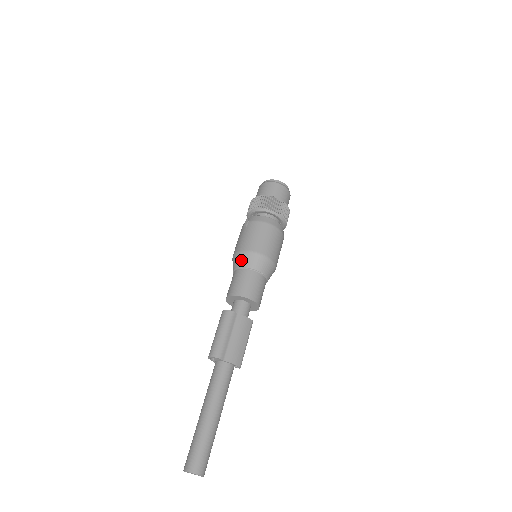
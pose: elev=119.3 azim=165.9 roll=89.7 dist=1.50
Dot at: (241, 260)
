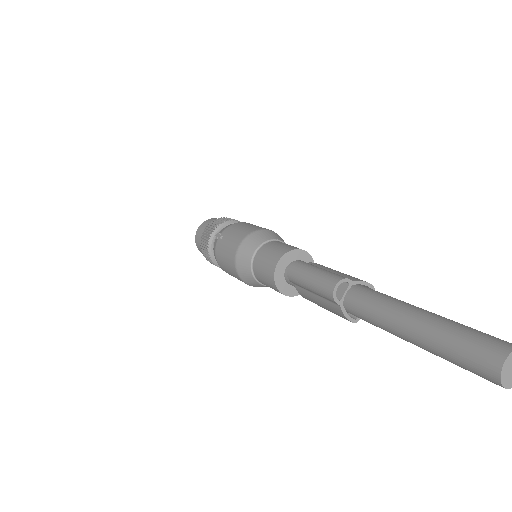
Dot at: (251, 243)
